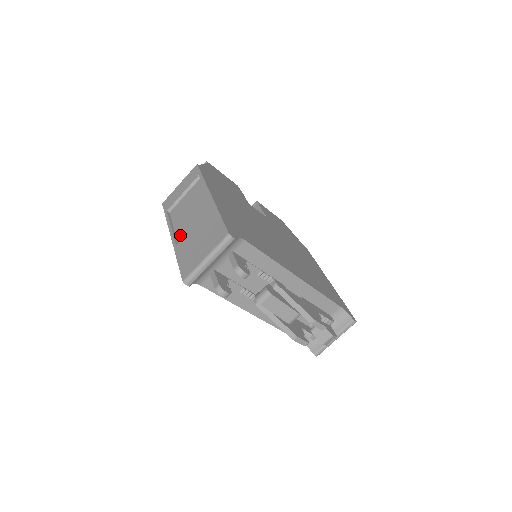
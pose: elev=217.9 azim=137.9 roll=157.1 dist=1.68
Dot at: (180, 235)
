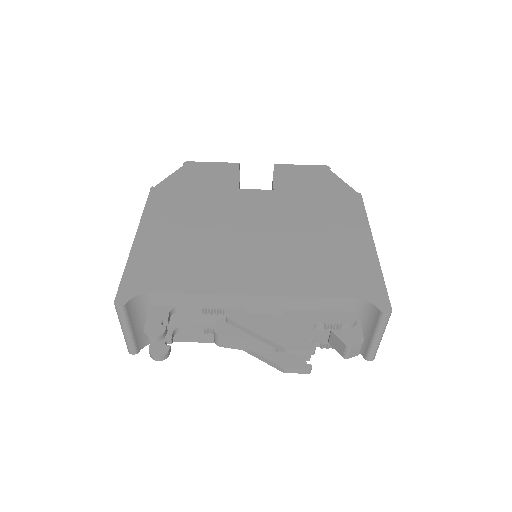
Dot at: occluded
